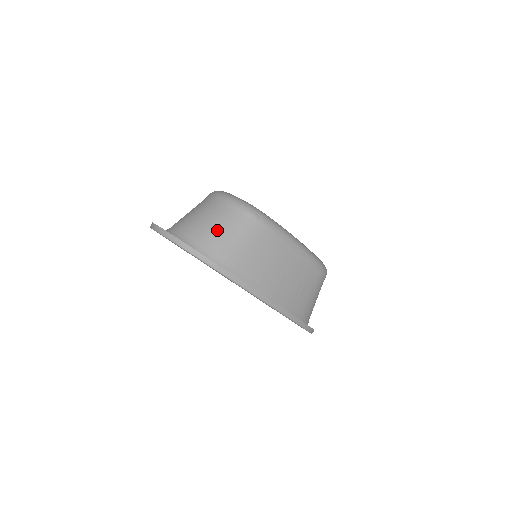
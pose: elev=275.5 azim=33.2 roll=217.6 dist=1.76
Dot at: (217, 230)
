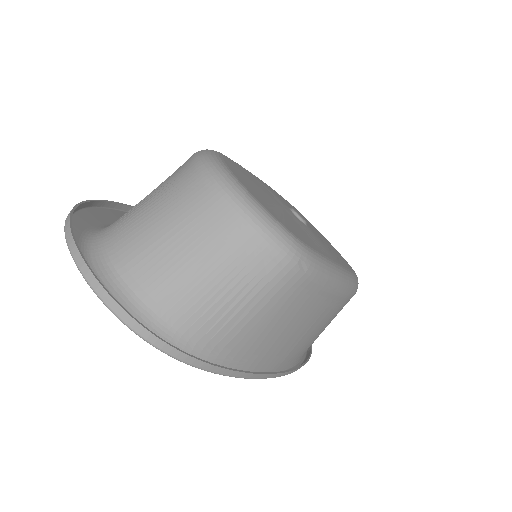
Dot at: (218, 293)
